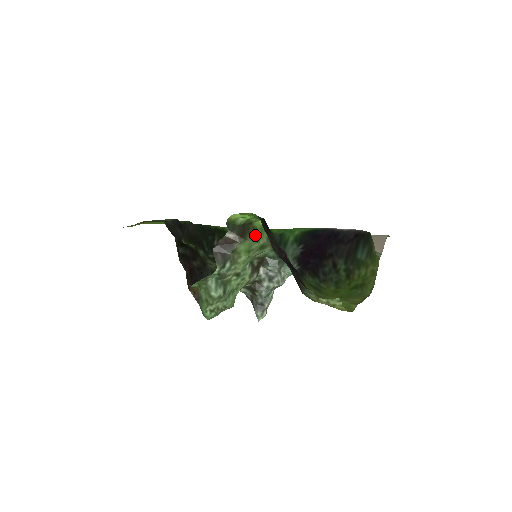
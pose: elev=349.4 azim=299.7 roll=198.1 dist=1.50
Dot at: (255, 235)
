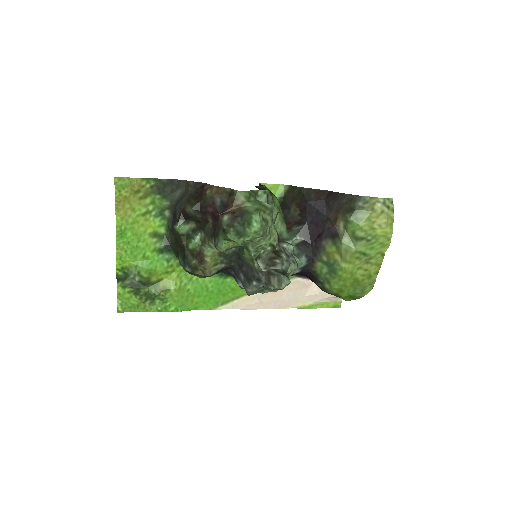
Dot at: occluded
